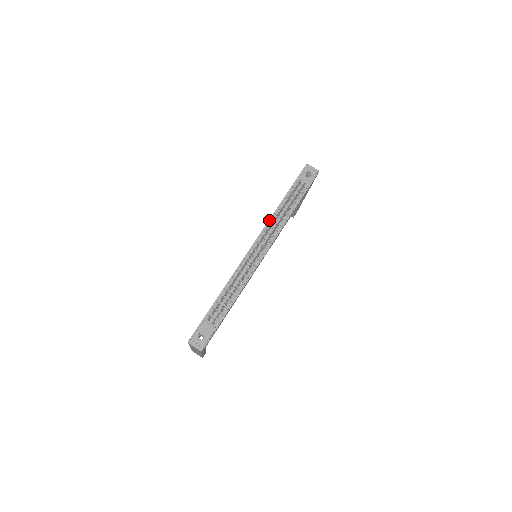
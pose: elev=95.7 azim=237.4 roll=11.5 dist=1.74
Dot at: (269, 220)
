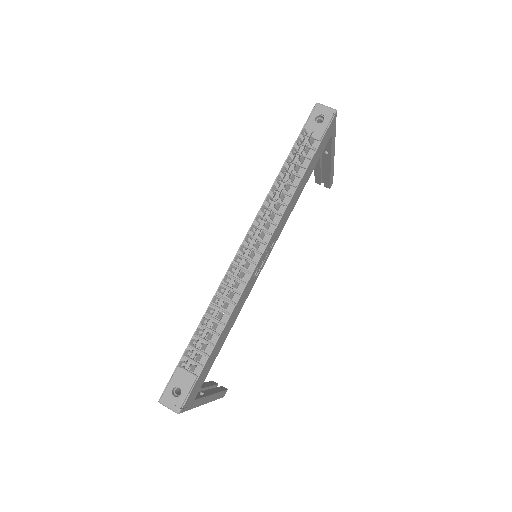
Dot at: (265, 199)
